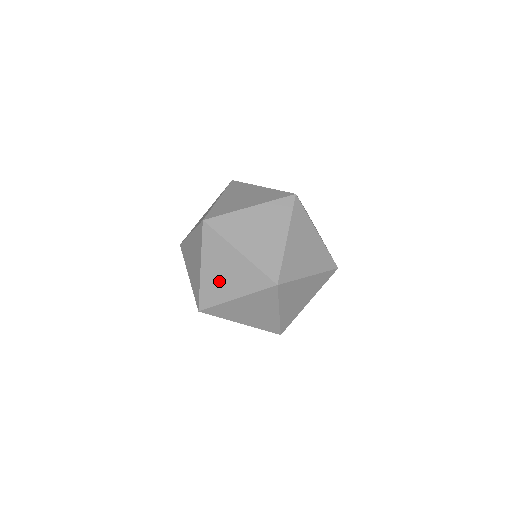
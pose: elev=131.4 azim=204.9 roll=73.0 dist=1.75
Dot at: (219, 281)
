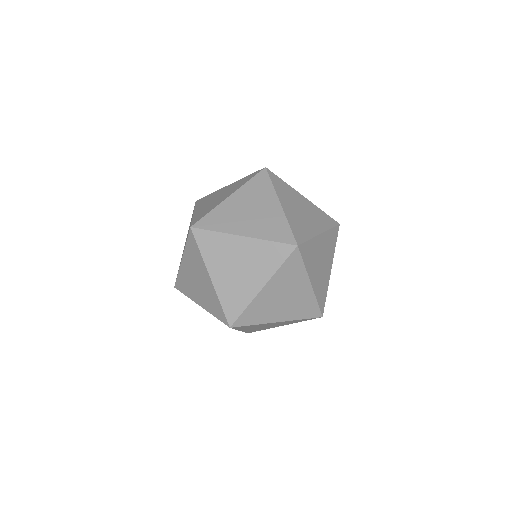
Dot at: (239, 214)
